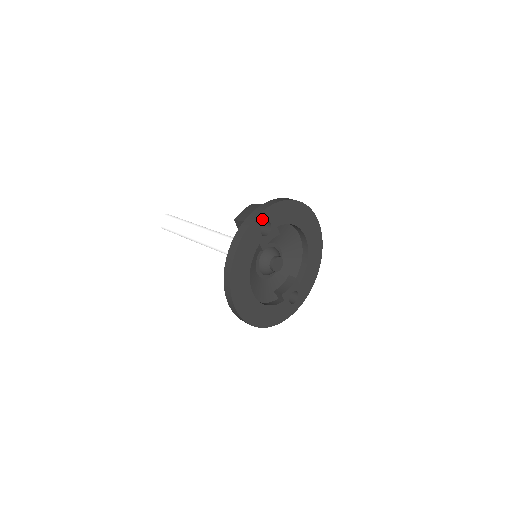
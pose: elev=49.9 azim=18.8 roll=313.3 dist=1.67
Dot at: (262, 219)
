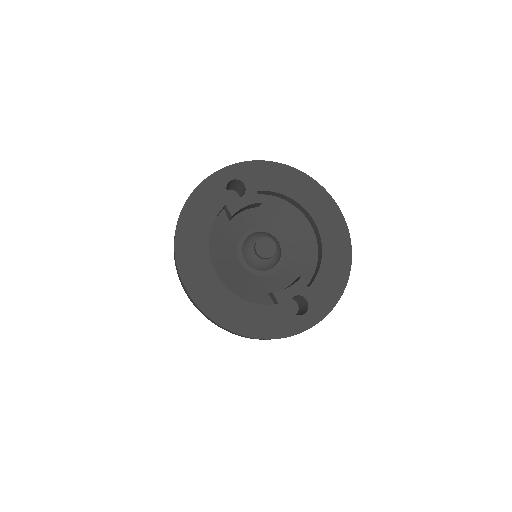
Dot at: (229, 175)
